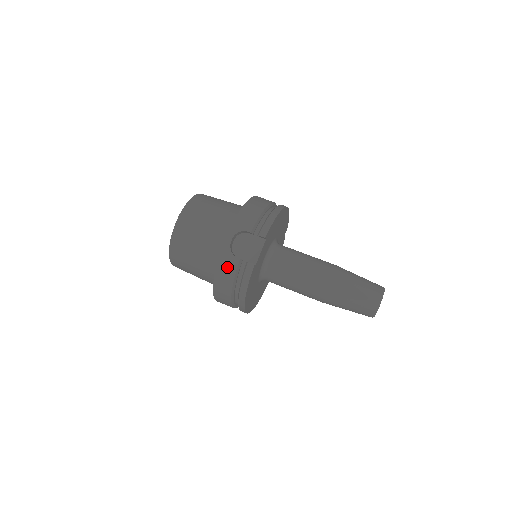
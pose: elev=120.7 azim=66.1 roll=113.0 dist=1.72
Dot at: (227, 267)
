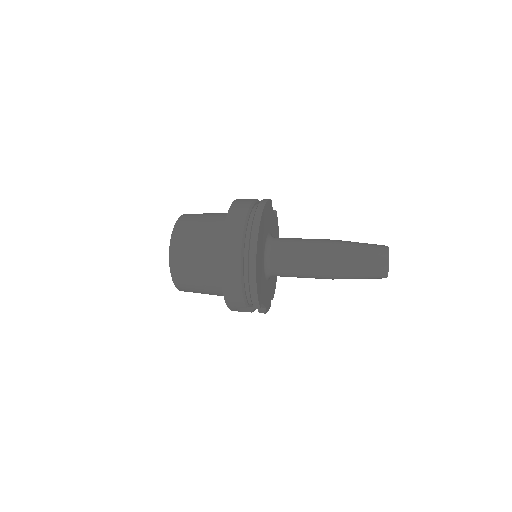
Dot at: occluded
